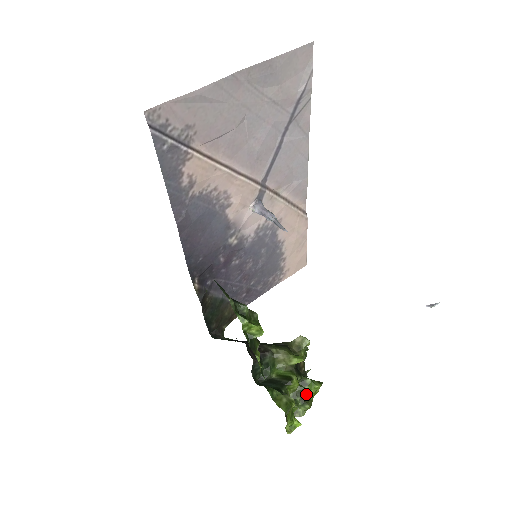
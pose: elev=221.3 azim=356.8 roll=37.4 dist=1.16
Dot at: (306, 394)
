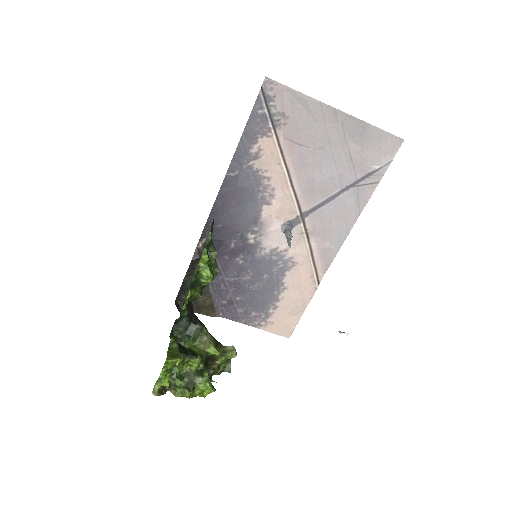
Dot at: (195, 383)
